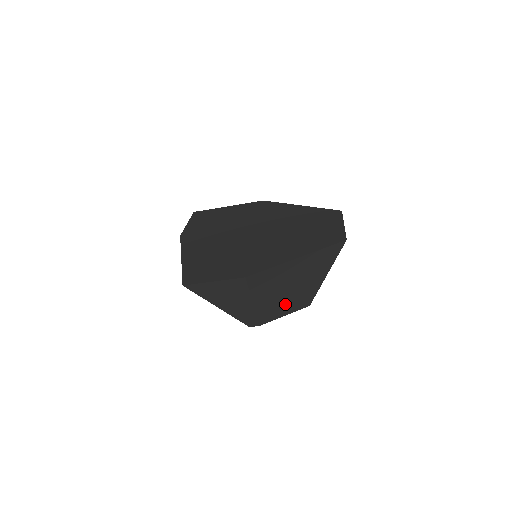
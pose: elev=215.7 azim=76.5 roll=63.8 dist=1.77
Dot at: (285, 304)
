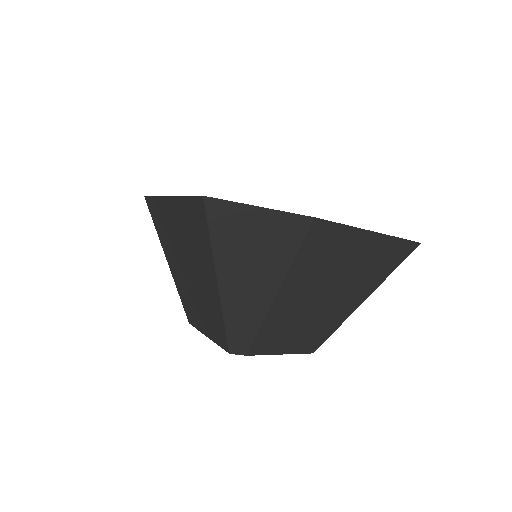
Dot at: (299, 327)
